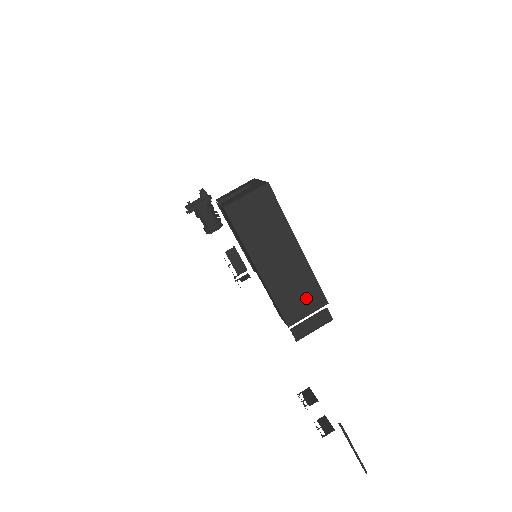
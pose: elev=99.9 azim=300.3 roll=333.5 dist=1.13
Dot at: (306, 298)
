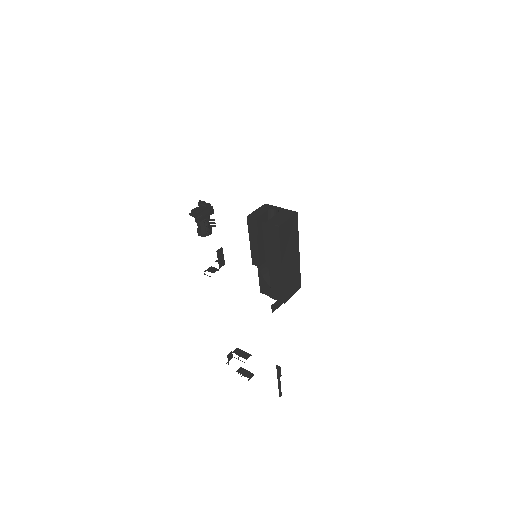
Dot at: (294, 284)
